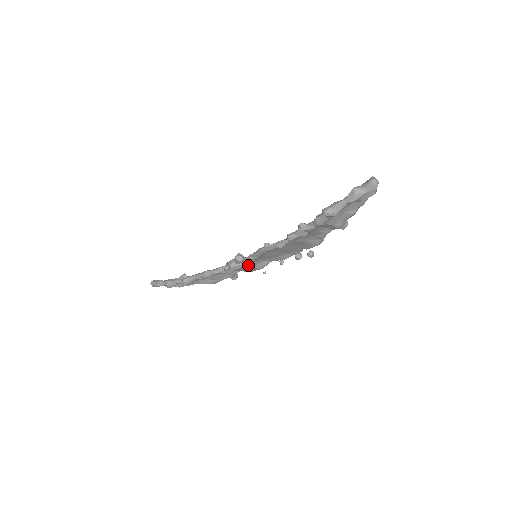
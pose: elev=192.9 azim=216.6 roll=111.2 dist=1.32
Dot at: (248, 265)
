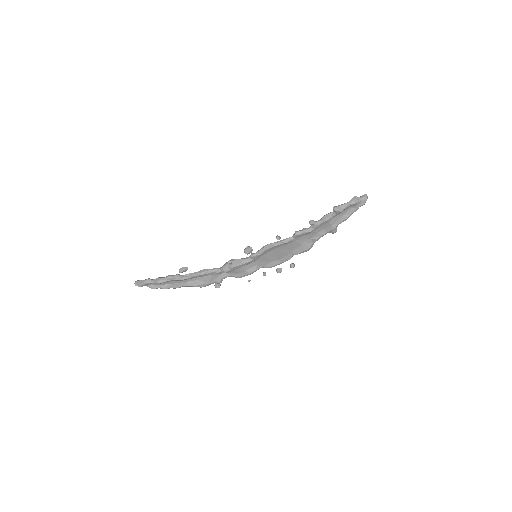
Dot at: (244, 266)
